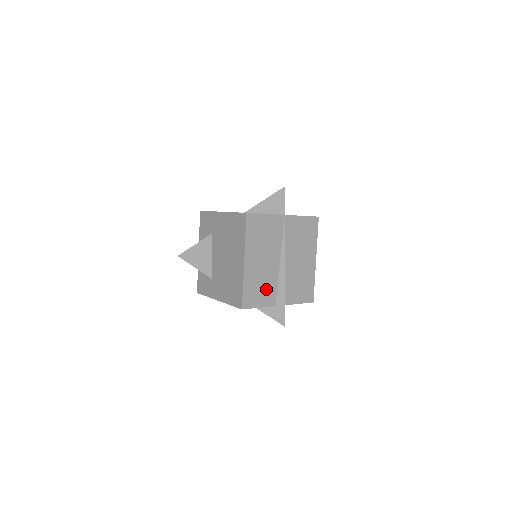
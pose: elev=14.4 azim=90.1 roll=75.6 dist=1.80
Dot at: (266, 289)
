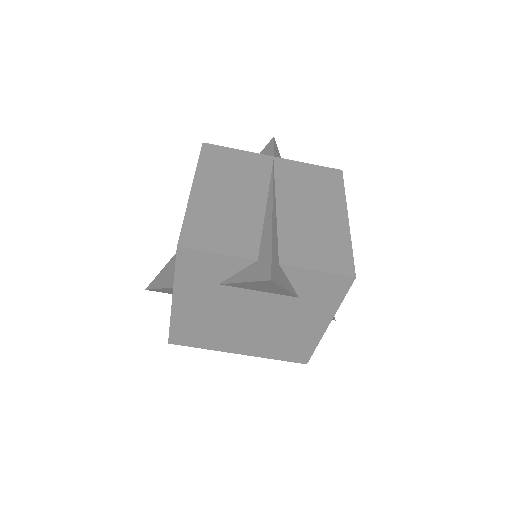
Dot at: (236, 231)
